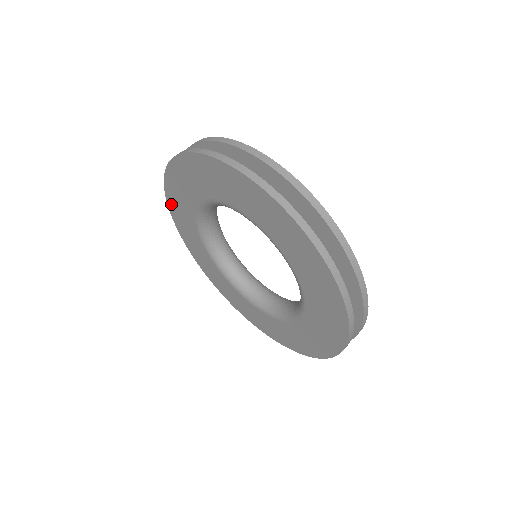
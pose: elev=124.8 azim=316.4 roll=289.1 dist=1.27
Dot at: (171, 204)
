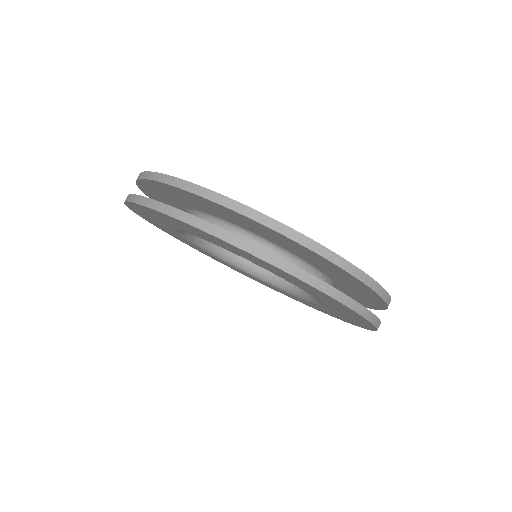
Dot at: occluded
